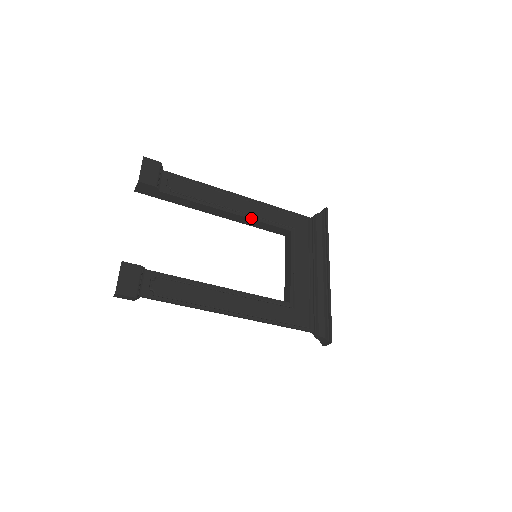
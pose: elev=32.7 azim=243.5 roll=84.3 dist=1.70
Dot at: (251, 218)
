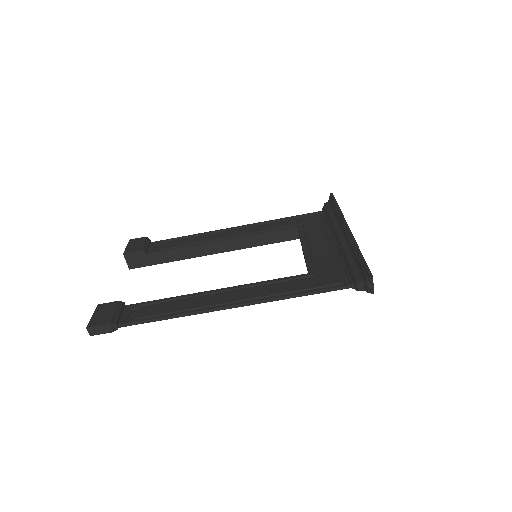
Dot at: (247, 236)
